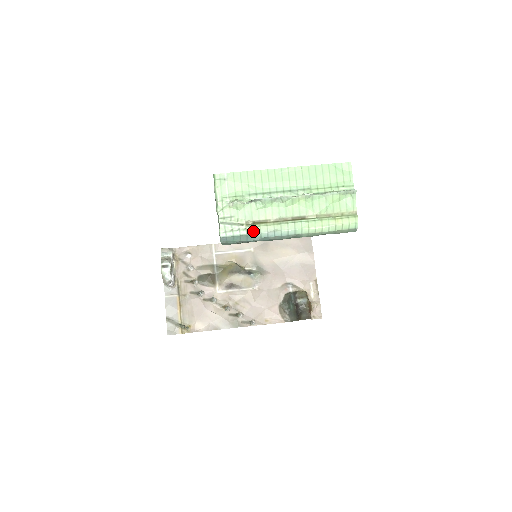
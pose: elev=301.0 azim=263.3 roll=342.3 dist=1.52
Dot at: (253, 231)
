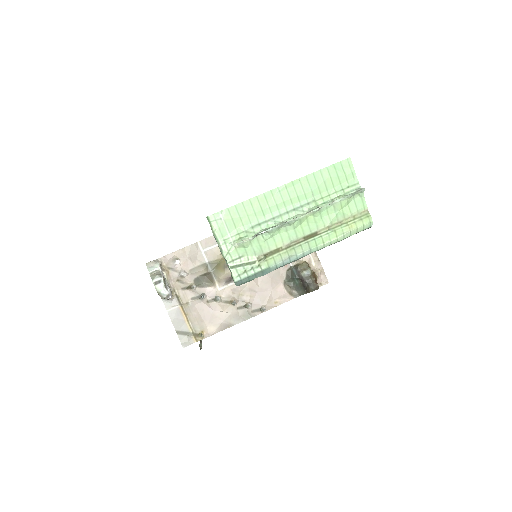
Dot at: (267, 265)
